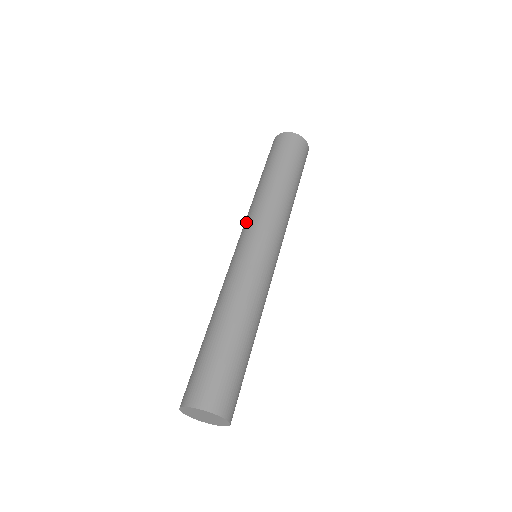
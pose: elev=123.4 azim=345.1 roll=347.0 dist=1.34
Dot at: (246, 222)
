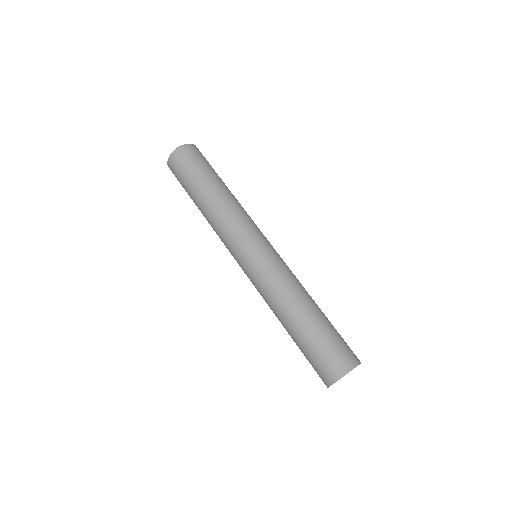
Dot at: occluded
